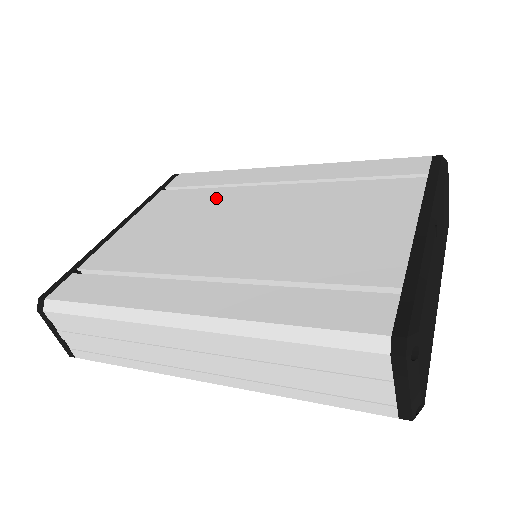
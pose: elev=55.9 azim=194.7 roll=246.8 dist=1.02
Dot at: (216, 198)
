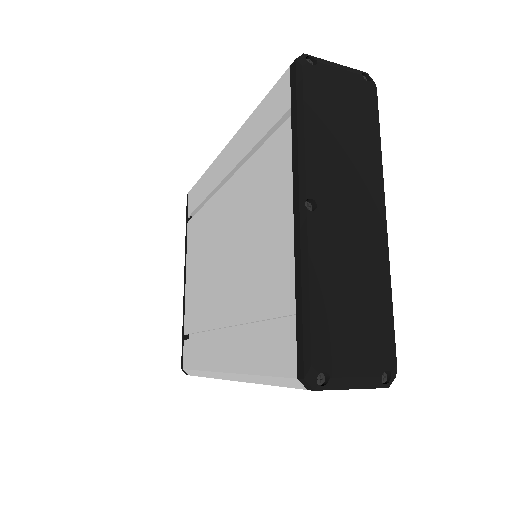
Dot at: (207, 221)
